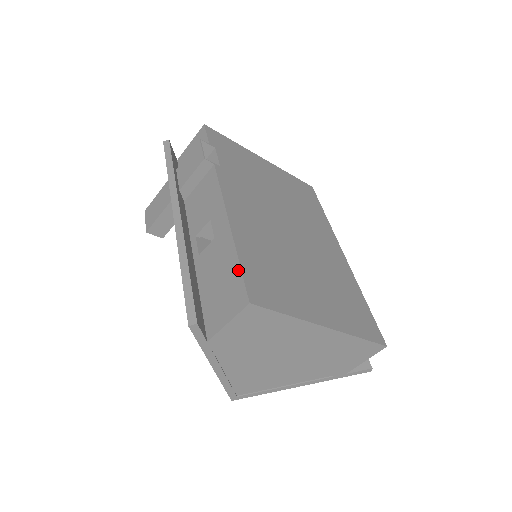
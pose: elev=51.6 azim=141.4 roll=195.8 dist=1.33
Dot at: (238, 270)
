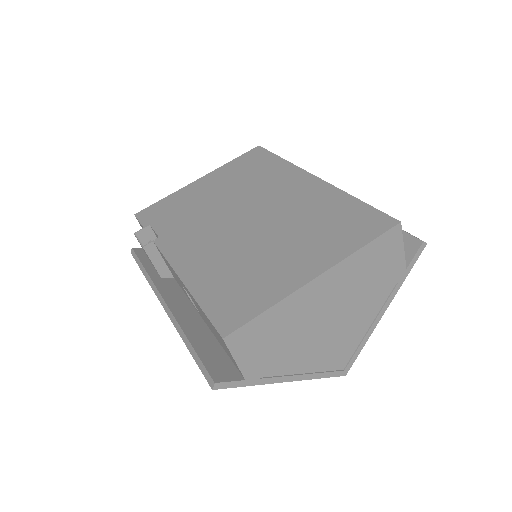
Dot at: occluded
